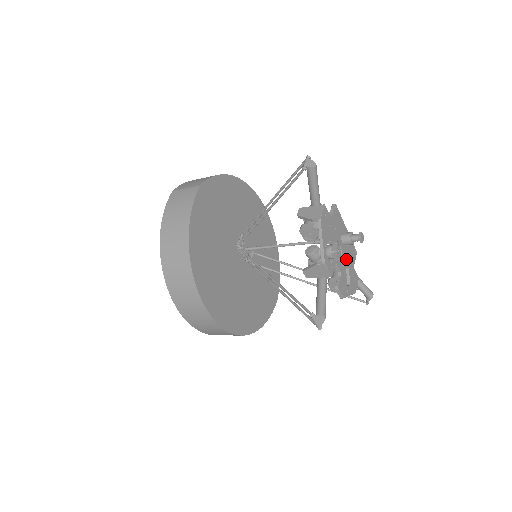
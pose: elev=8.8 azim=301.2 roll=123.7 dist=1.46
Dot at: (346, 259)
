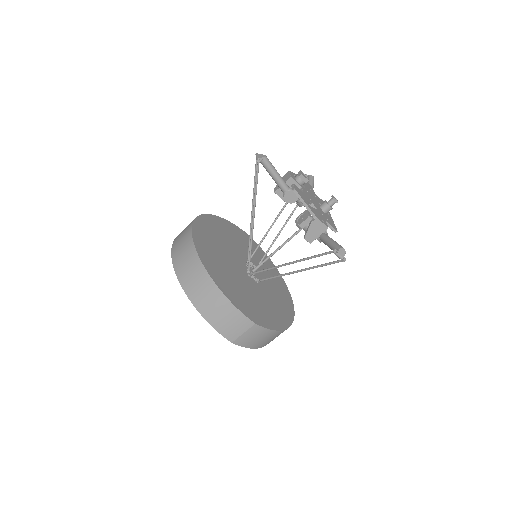
Dot at: (317, 208)
